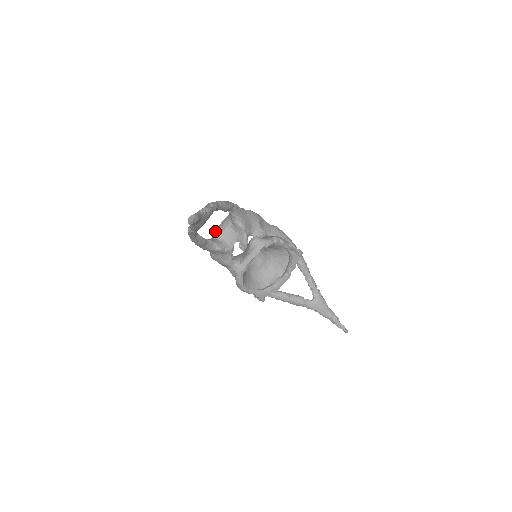
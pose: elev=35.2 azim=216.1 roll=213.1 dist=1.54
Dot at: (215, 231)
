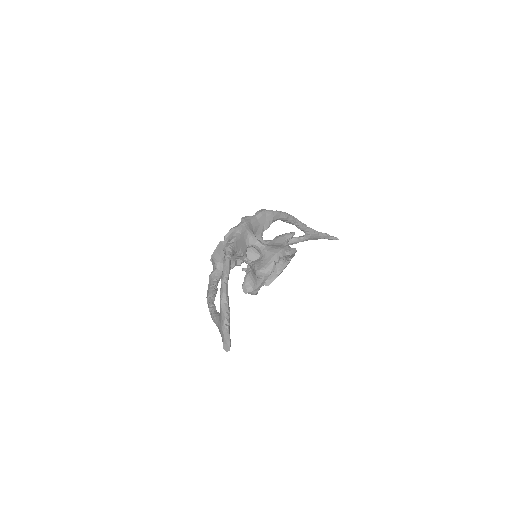
Dot at: (214, 257)
